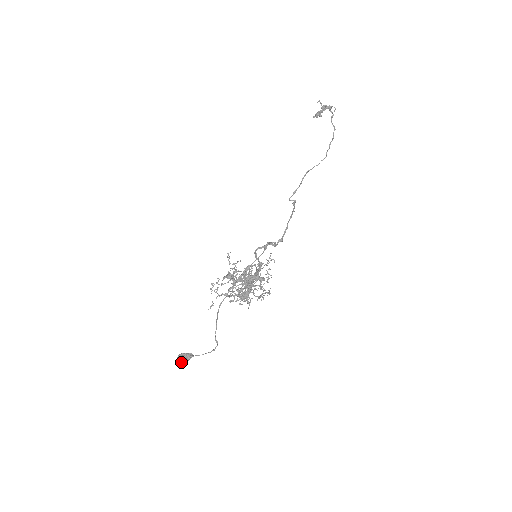
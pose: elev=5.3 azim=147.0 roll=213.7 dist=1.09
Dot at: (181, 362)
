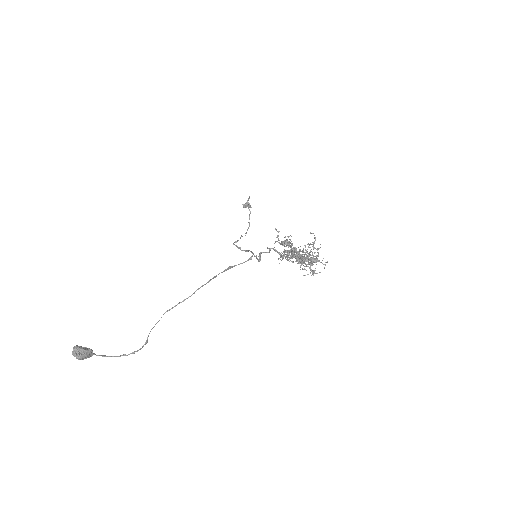
Dot at: (78, 356)
